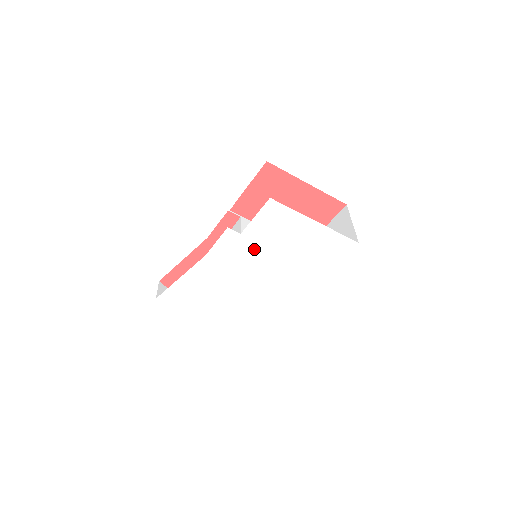
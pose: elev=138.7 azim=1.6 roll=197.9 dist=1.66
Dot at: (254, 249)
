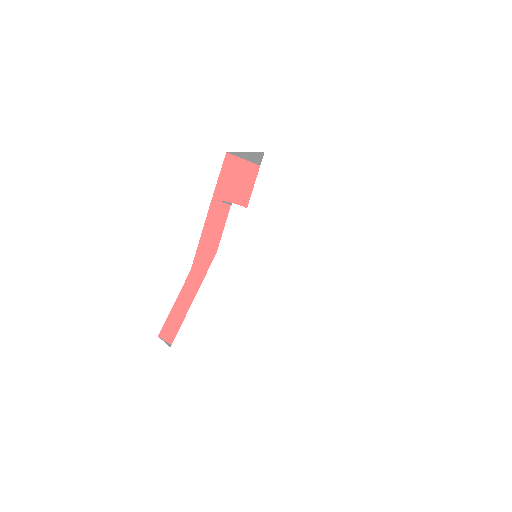
Dot at: (264, 226)
